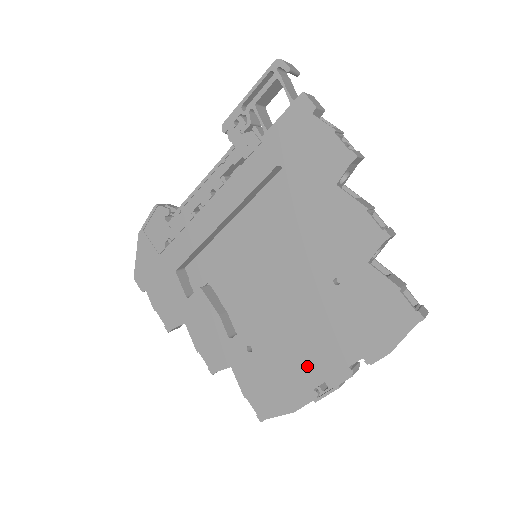
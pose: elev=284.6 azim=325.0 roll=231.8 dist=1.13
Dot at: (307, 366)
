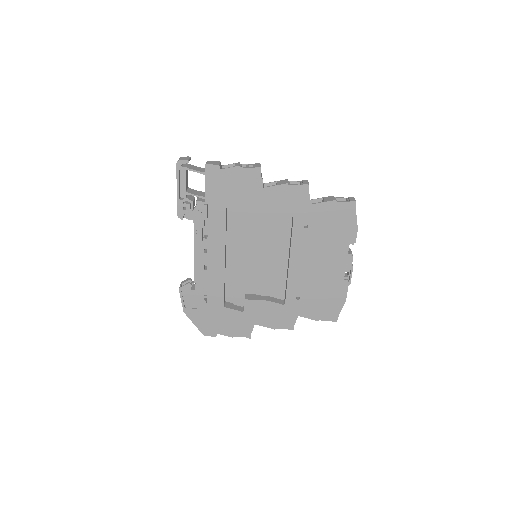
Dot at: (331, 274)
